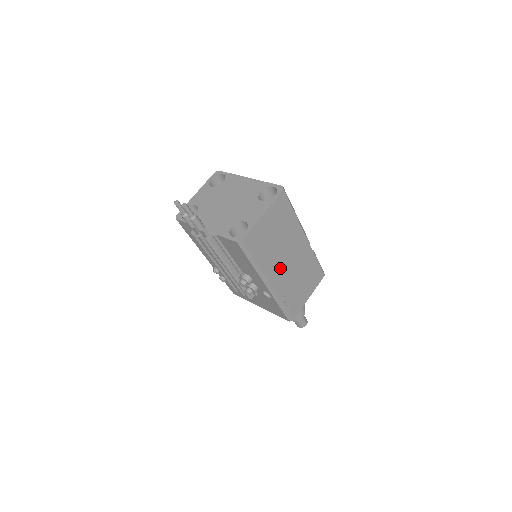
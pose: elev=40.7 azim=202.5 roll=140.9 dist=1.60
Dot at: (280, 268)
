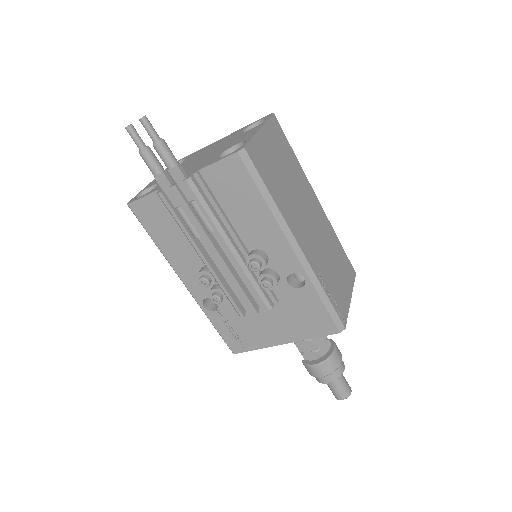
Dot at: (303, 227)
